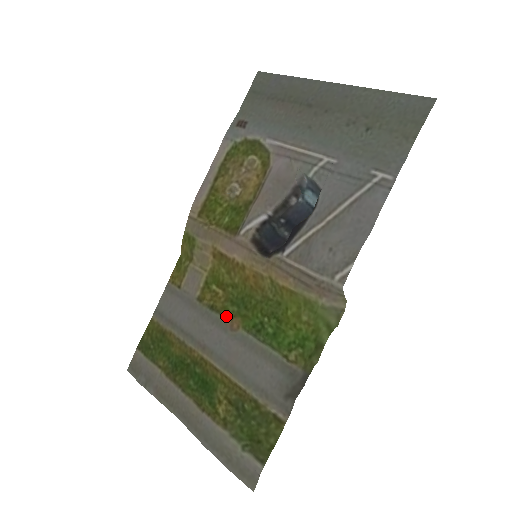
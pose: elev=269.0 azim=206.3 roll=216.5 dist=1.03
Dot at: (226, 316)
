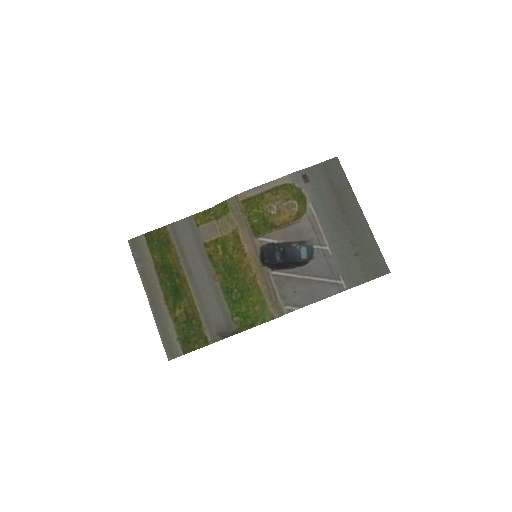
Dot at: (215, 269)
